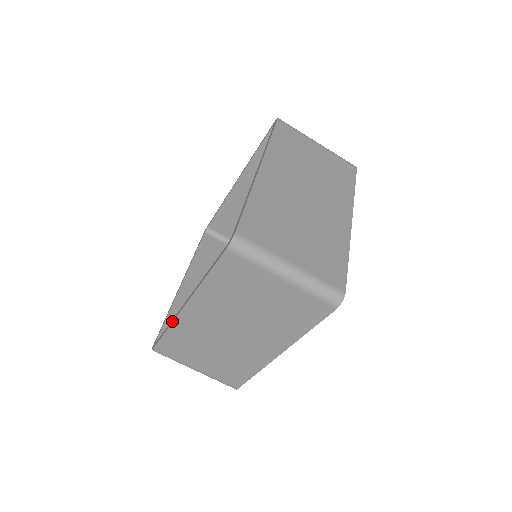
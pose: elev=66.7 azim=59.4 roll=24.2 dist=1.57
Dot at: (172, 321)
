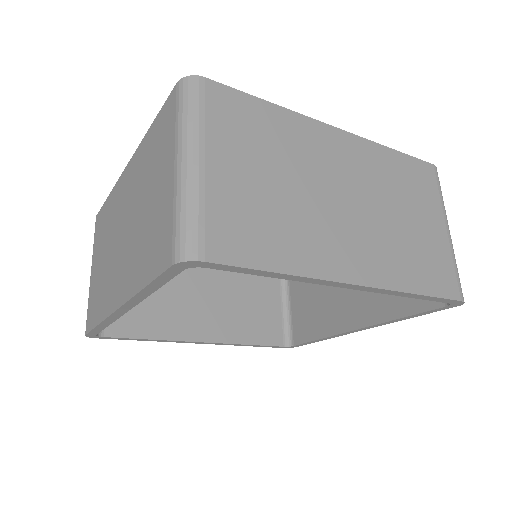
Dot at: occluded
